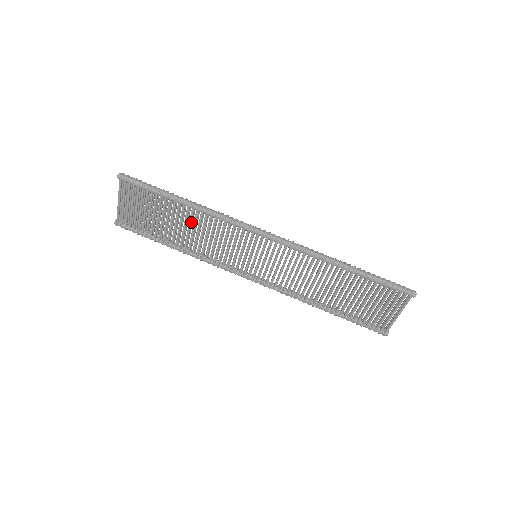
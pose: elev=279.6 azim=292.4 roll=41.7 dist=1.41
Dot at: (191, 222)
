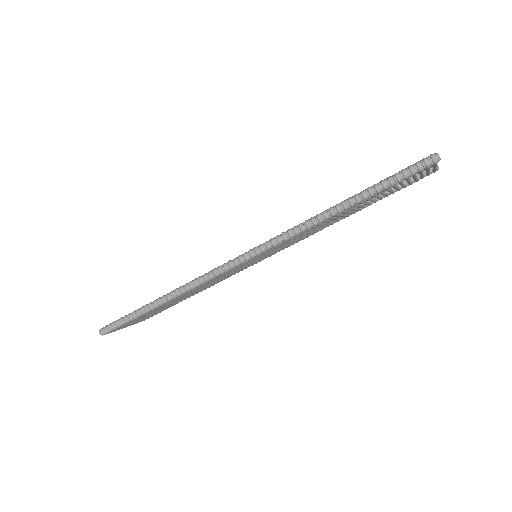
Dot at: occluded
